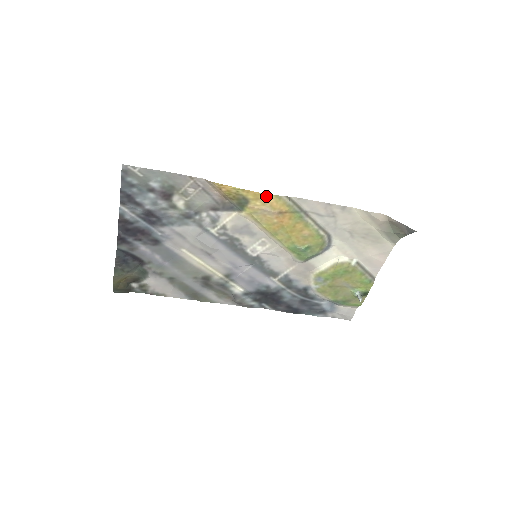
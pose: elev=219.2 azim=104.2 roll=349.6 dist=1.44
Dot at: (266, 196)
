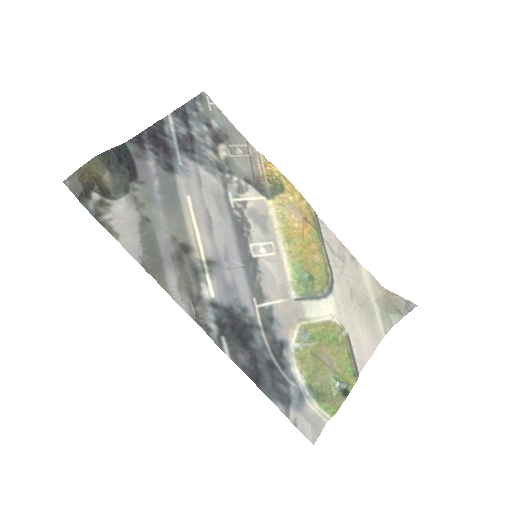
Dot at: (300, 197)
